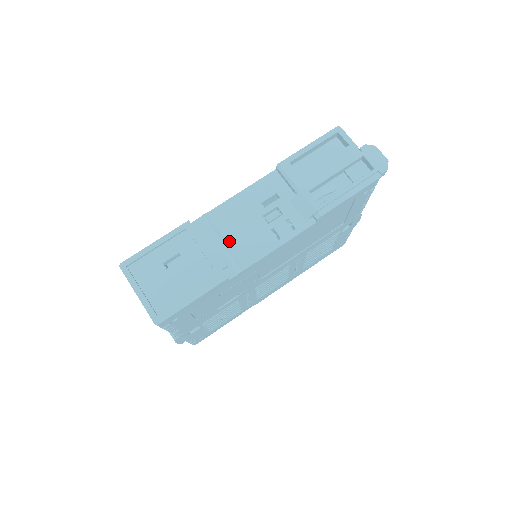
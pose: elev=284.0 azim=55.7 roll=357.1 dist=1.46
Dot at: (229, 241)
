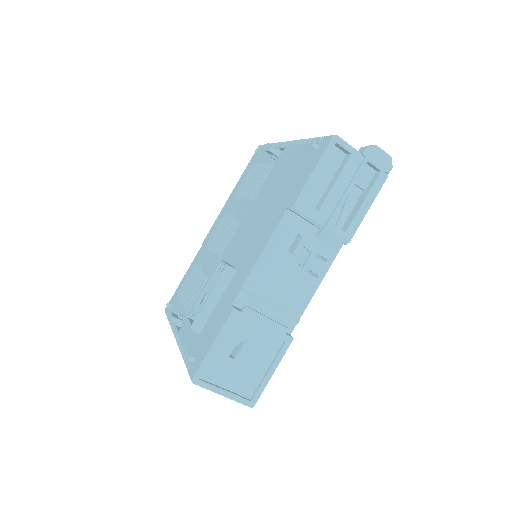
Dot at: (275, 302)
